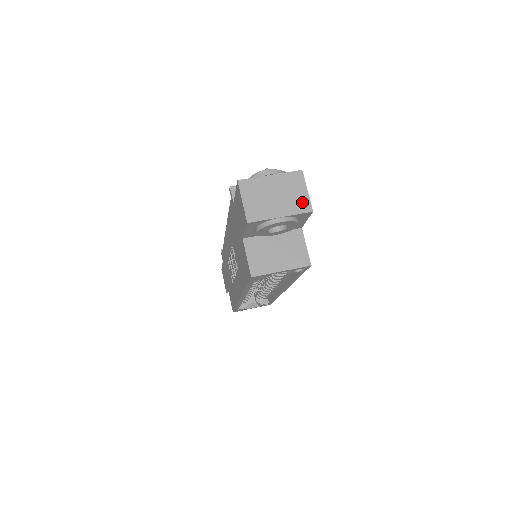
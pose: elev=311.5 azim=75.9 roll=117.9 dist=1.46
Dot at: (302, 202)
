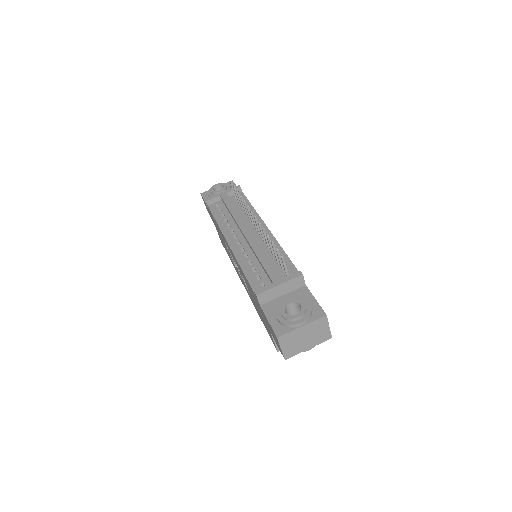
Dot at: (325, 335)
